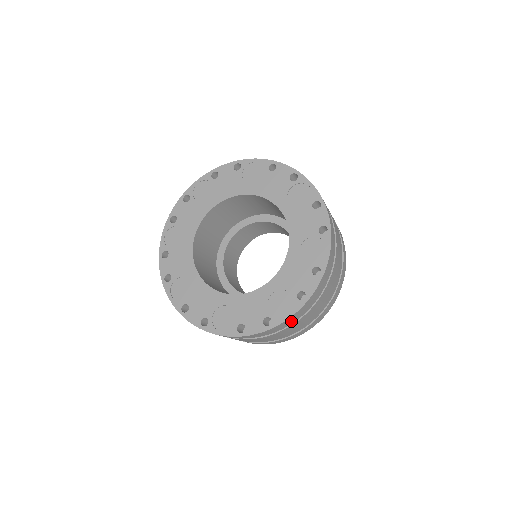
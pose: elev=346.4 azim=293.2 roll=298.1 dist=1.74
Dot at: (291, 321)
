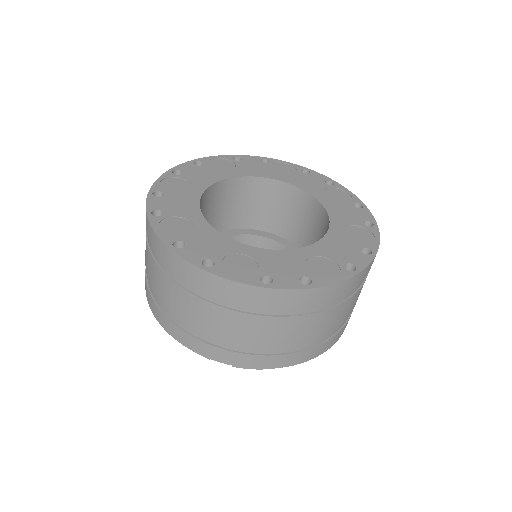
Dot at: occluded
